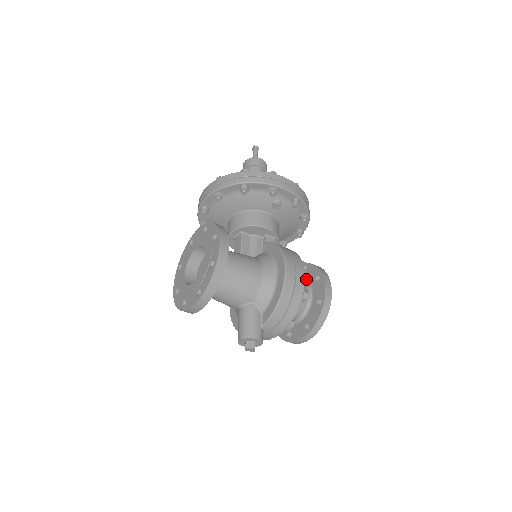
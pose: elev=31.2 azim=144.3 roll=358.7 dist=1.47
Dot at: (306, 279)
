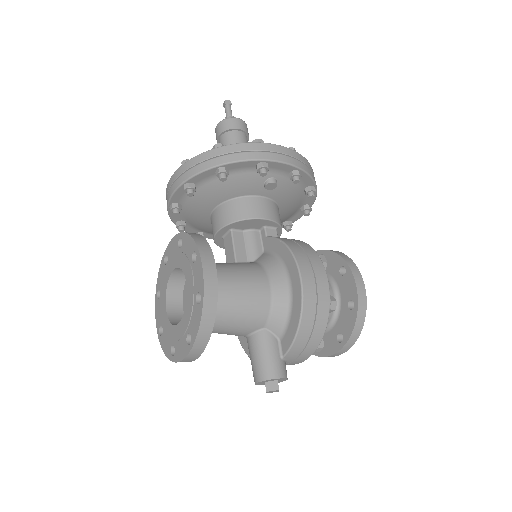
Dot at: (327, 272)
